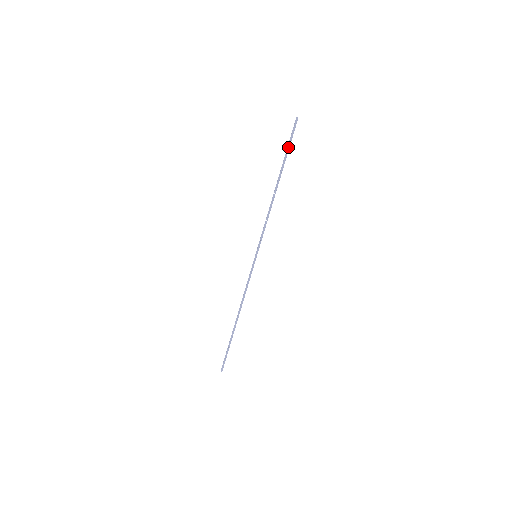
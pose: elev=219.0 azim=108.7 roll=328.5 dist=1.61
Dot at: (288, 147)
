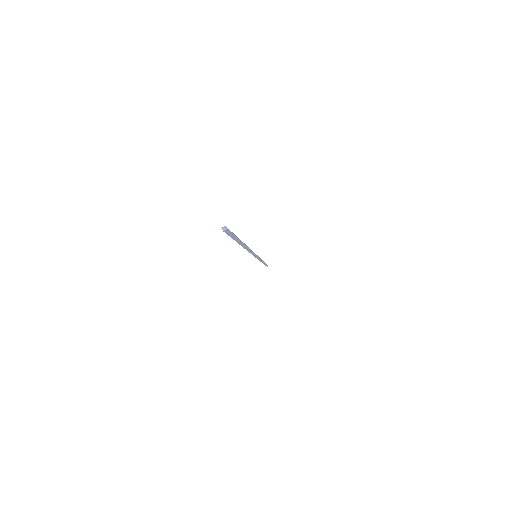
Dot at: (266, 264)
